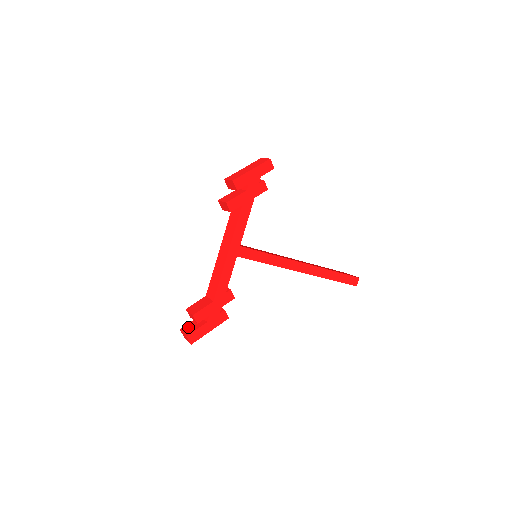
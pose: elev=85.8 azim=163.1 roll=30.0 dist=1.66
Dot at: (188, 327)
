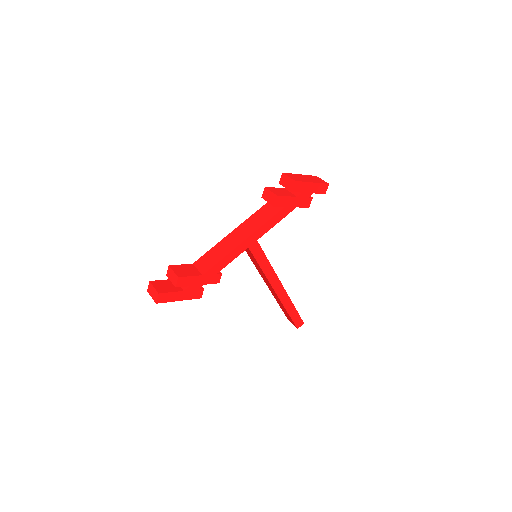
Dot at: (160, 284)
